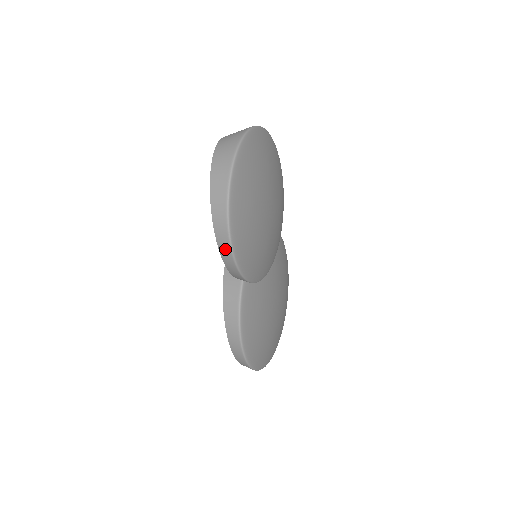
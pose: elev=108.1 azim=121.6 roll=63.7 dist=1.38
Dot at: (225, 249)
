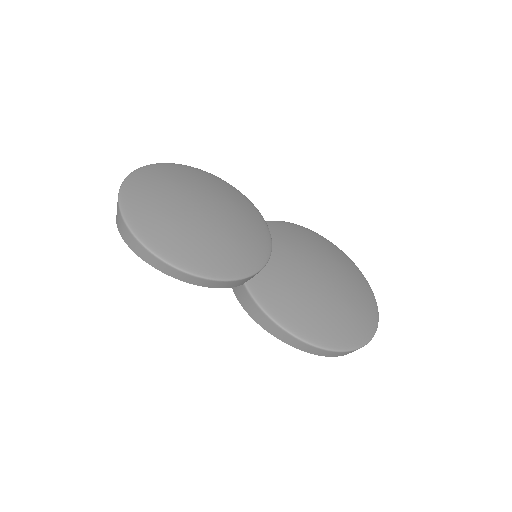
Dot at: (175, 273)
